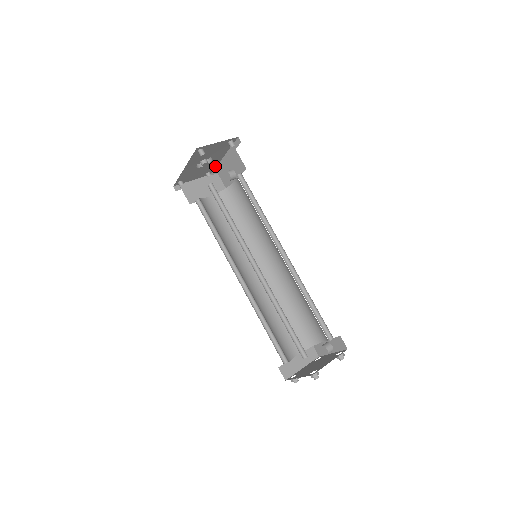
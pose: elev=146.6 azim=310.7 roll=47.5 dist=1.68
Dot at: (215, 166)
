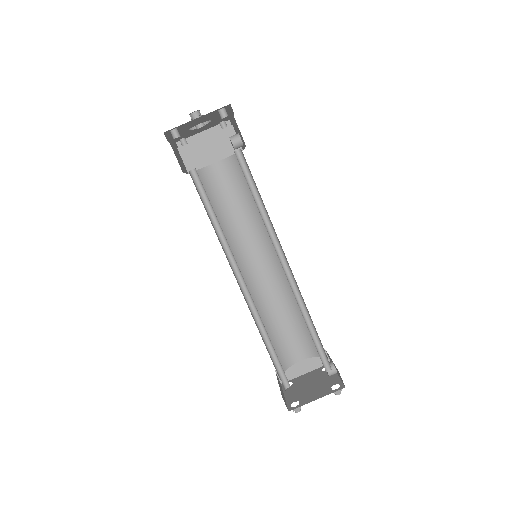
Dot at: (227, 117)
